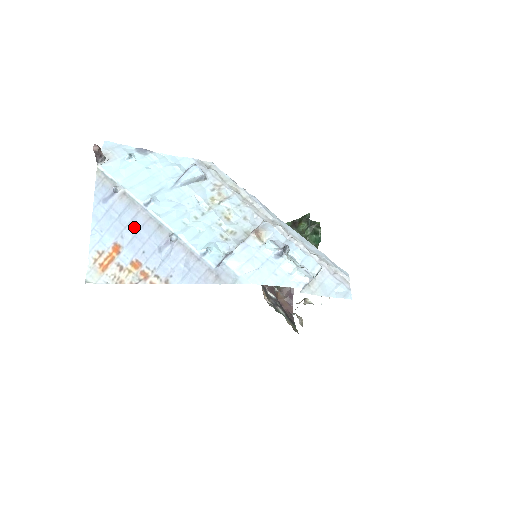
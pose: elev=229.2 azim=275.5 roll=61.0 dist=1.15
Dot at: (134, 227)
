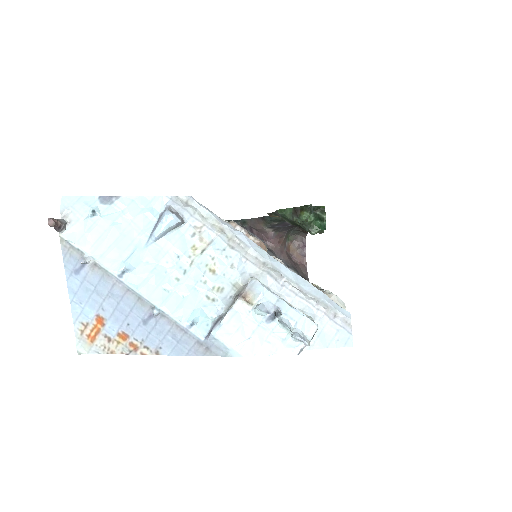
Dot at: (113, 299)
